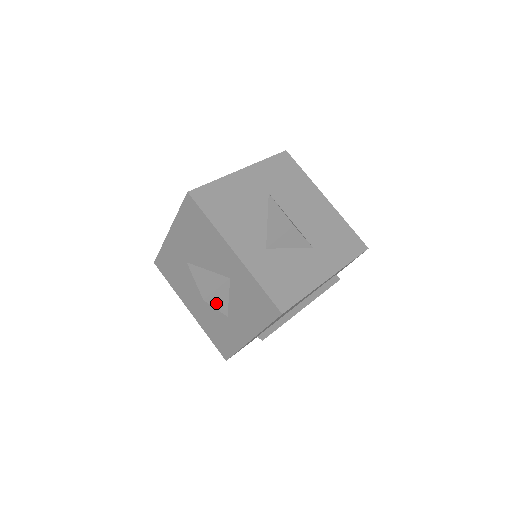
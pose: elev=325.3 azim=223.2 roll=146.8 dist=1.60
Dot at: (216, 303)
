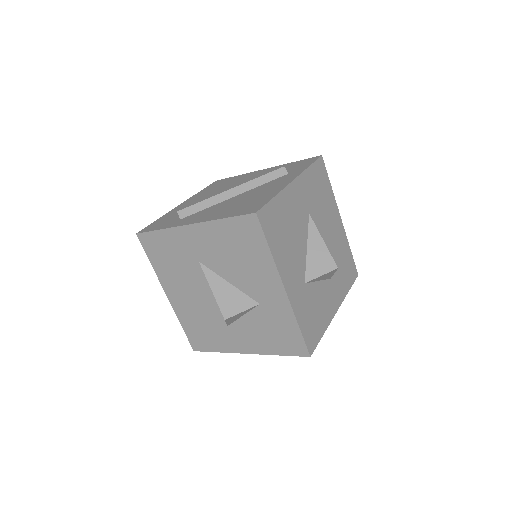
Dot at: (230, 320)
